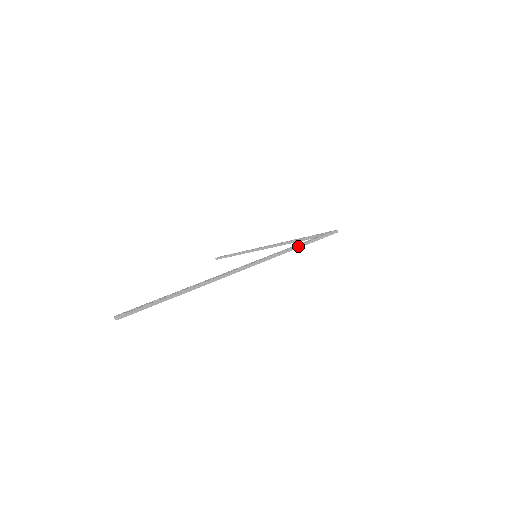
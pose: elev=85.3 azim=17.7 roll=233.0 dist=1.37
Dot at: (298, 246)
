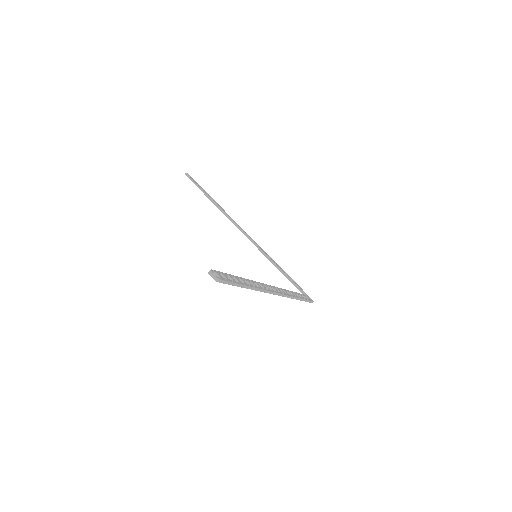
Dot at: (299, 299)
